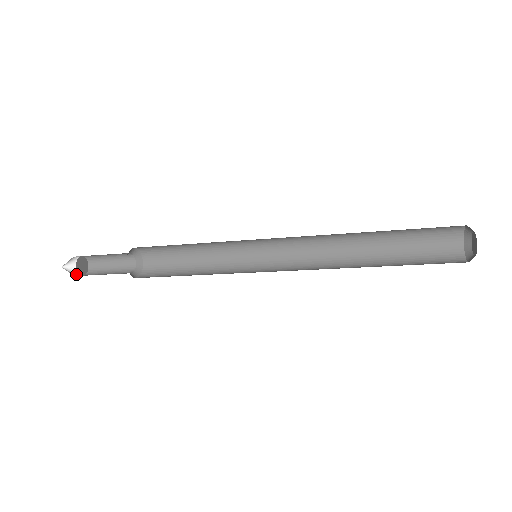
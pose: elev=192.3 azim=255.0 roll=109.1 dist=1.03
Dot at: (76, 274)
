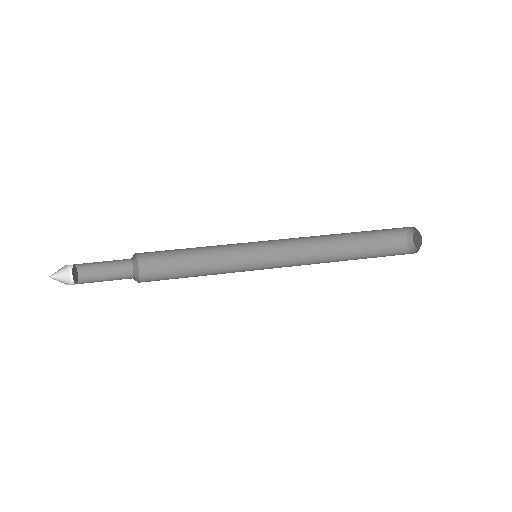
Dot at: (66, 283)
